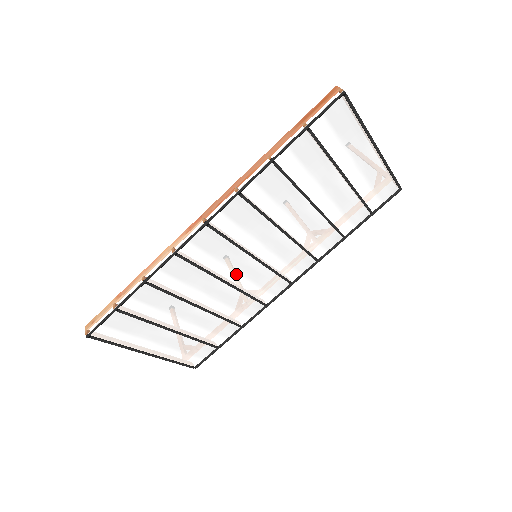
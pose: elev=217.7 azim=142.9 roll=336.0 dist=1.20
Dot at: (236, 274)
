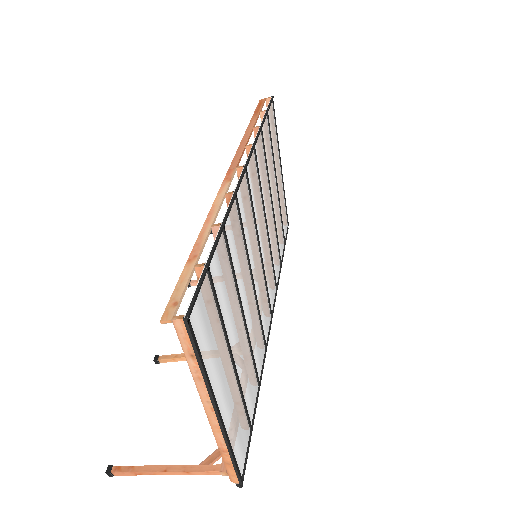
Dot at: (254, 272)
